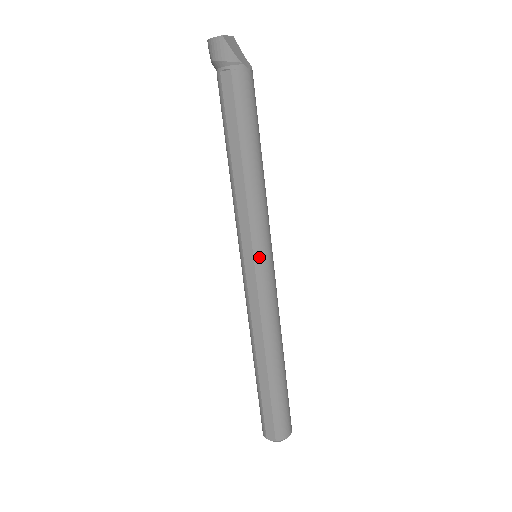
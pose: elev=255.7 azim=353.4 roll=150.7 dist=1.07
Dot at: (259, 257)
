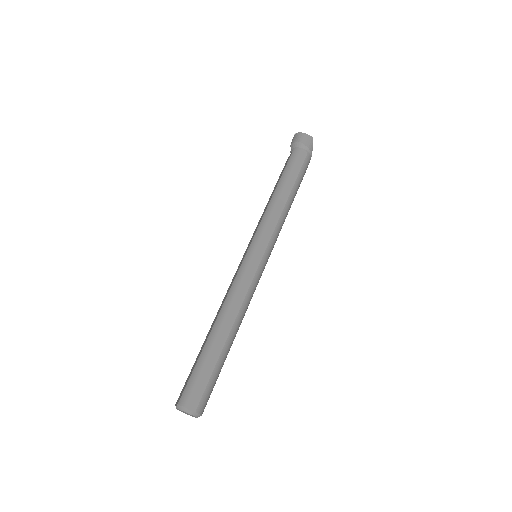
Dot at: (267, 255)
